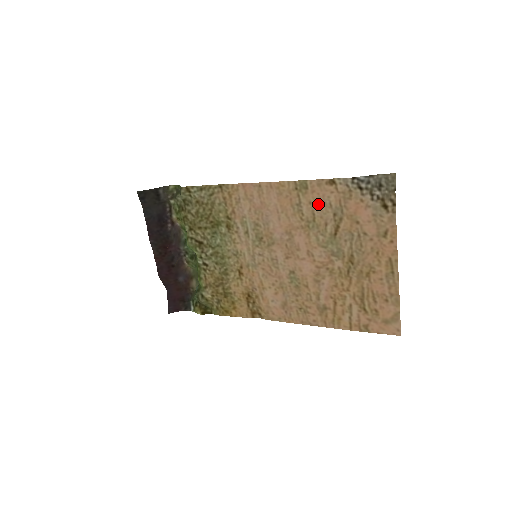
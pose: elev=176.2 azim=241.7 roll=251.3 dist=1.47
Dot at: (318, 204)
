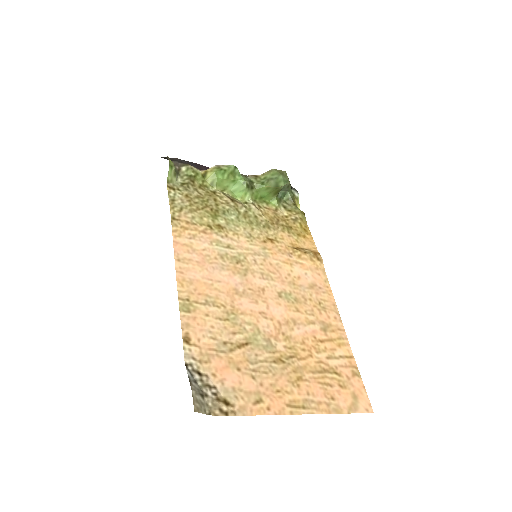
Dot at: (210, 324)
